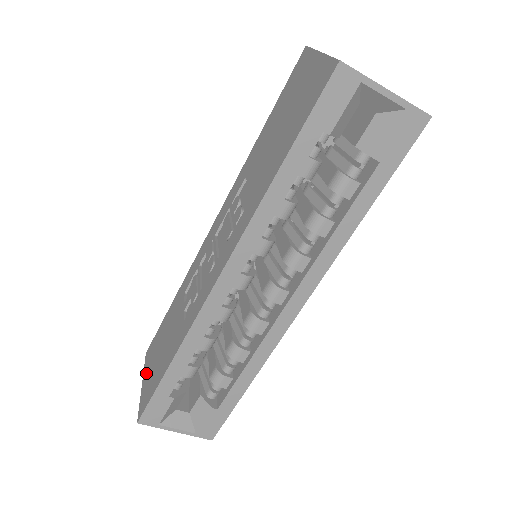
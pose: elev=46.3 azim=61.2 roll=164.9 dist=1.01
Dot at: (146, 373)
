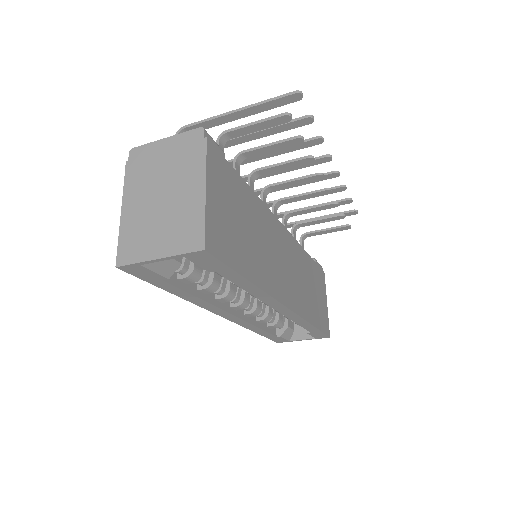
Dot at: occluded
